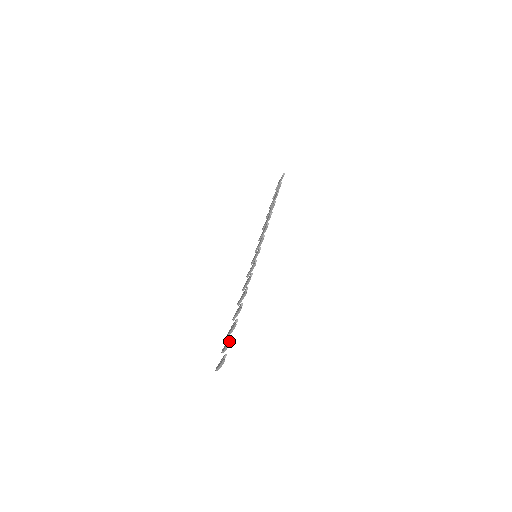
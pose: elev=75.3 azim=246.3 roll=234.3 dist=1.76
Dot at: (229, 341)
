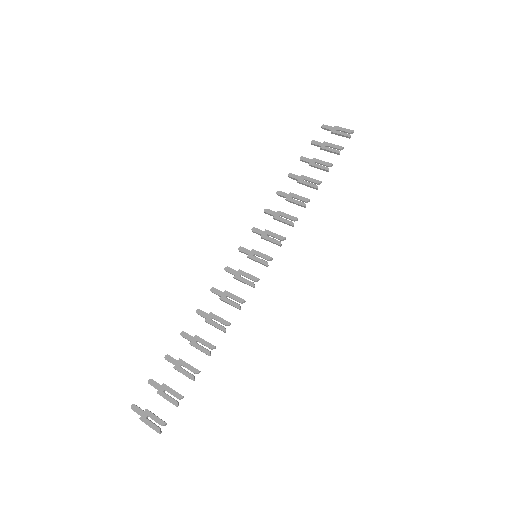
Dot at: (178, 405)
